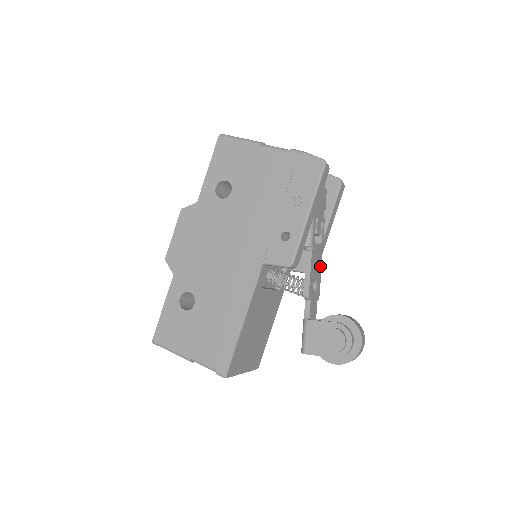
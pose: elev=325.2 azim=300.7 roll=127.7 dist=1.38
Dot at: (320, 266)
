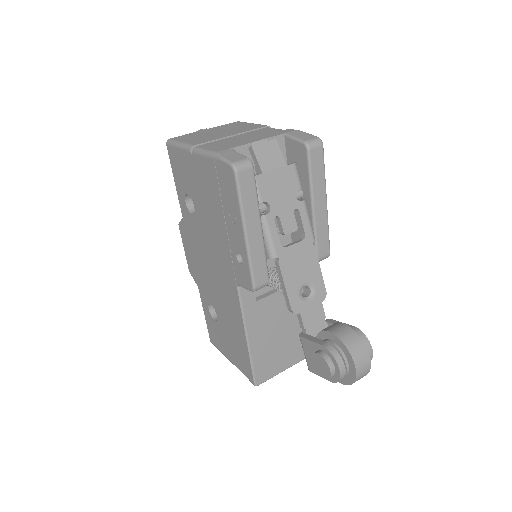
Dot at: (314, 262)
